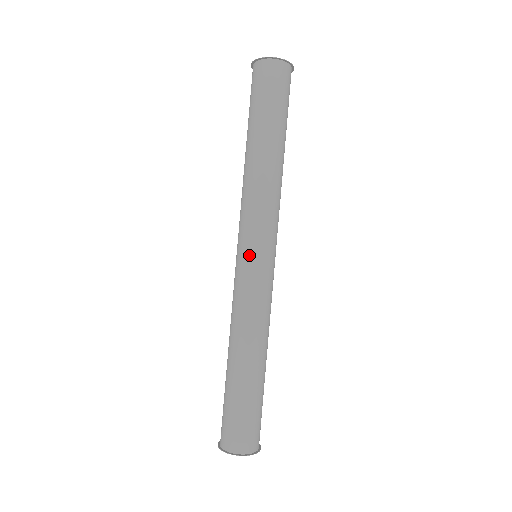
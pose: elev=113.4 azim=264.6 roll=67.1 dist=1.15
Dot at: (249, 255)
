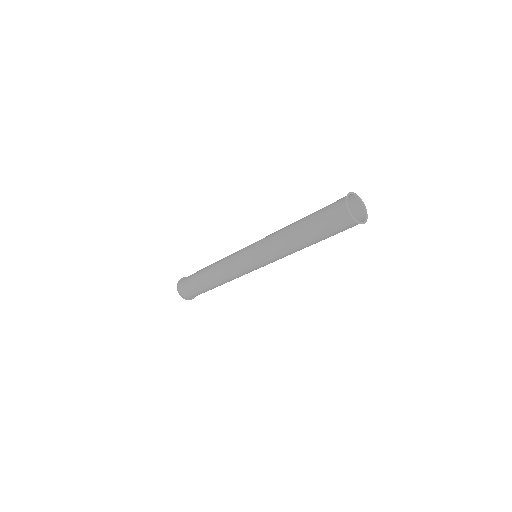
Dot at: (250, 263)
